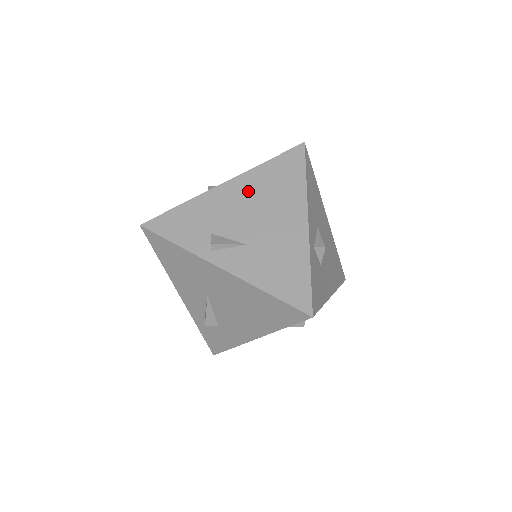
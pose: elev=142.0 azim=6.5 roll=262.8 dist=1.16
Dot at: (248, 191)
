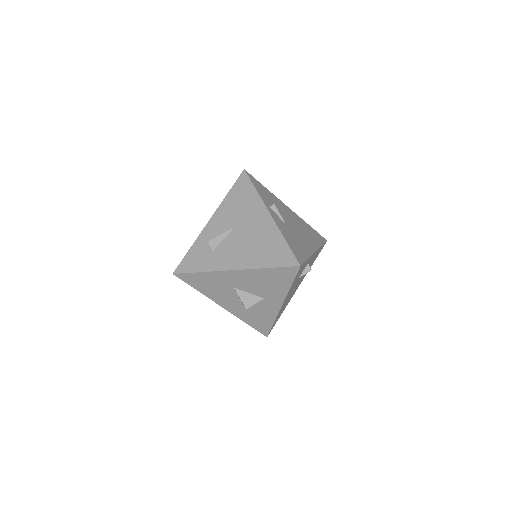
Dot at: (296, 219)
